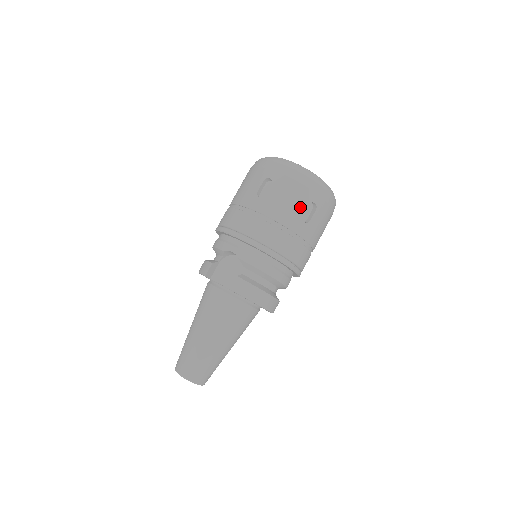
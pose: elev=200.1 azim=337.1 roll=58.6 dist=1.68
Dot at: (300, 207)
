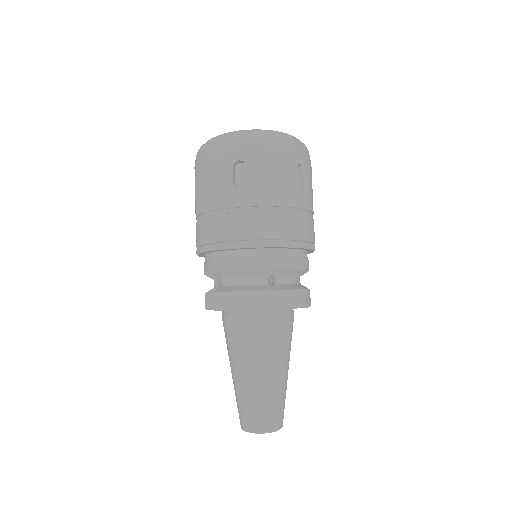
Dot at: (224, 178)
